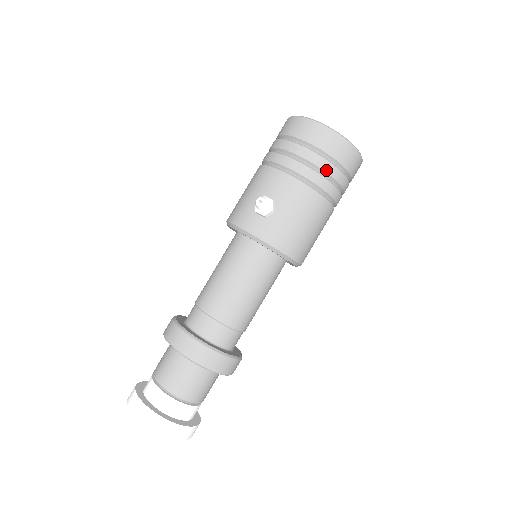
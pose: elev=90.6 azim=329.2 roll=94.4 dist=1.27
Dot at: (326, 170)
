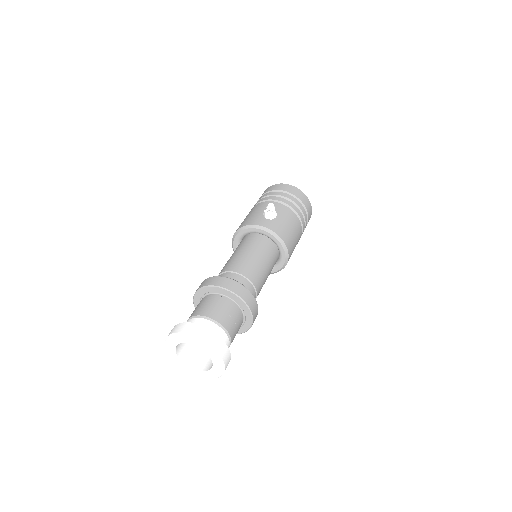
Dot at: (299, 206)
